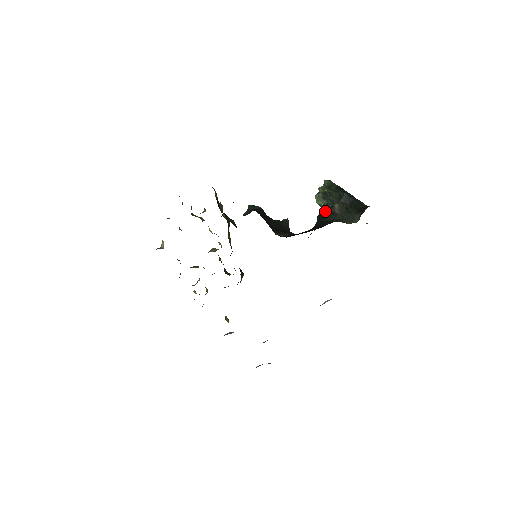
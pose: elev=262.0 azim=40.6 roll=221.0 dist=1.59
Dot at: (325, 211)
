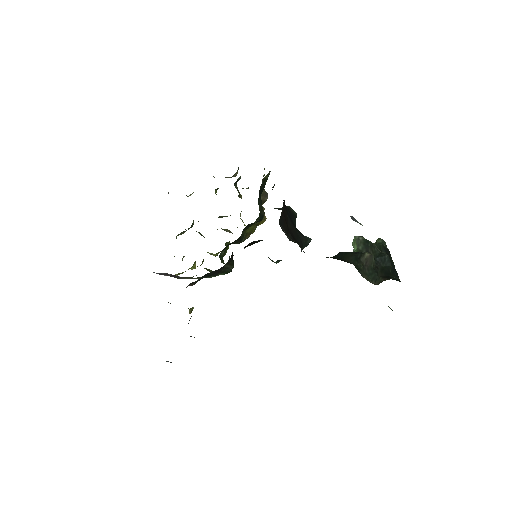
Dot at: (351, 252)
